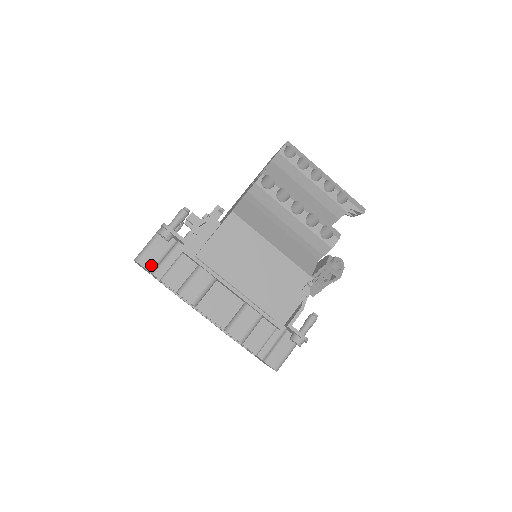
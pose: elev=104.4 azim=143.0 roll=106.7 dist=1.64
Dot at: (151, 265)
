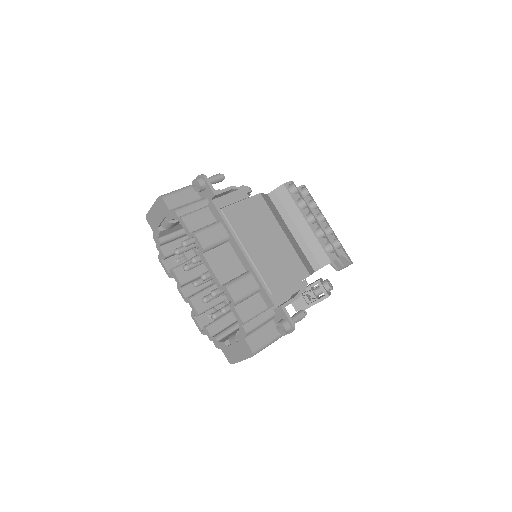
Dot at: (173, 206)
